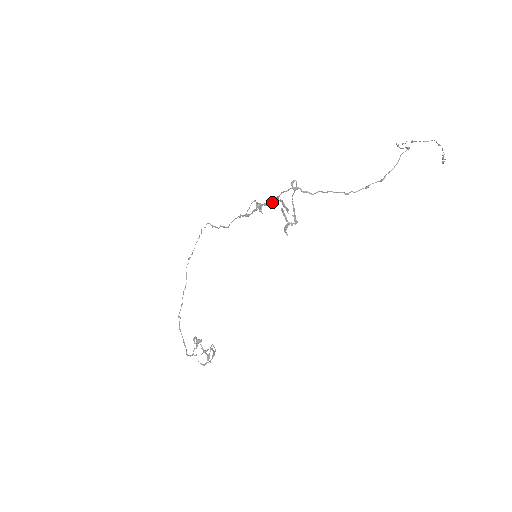
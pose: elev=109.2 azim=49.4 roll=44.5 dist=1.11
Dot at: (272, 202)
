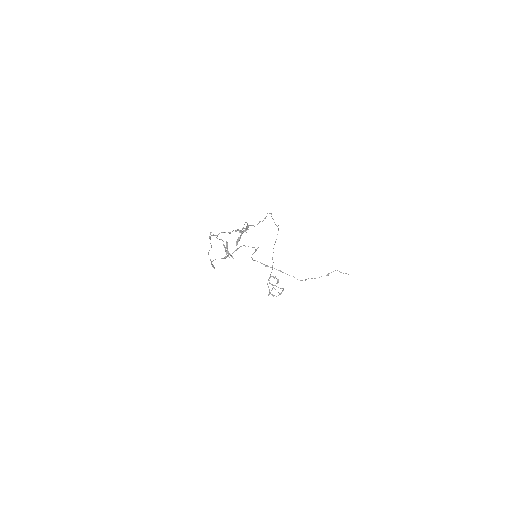
Dot at: occluded
